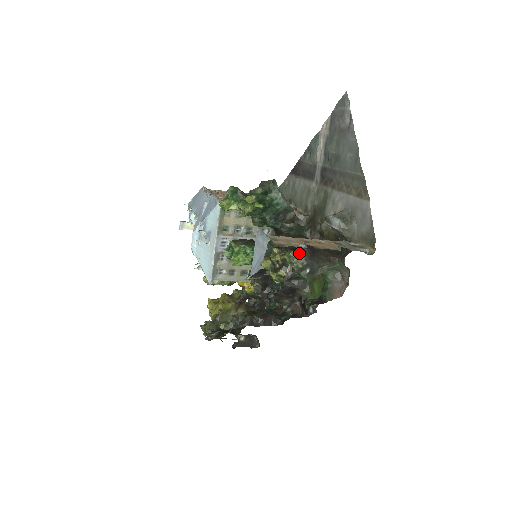
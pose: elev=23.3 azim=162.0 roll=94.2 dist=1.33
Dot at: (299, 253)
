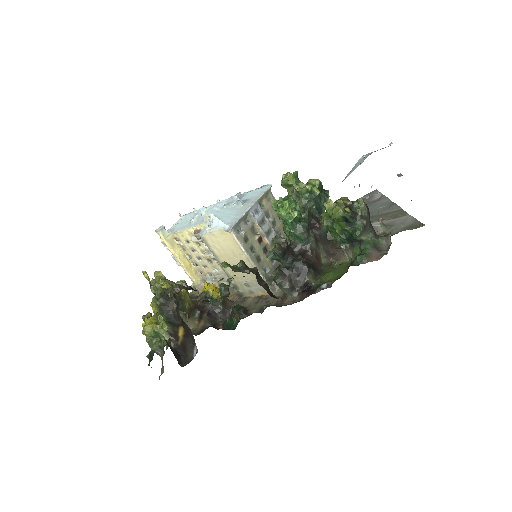
Dot at: (366, 205)
